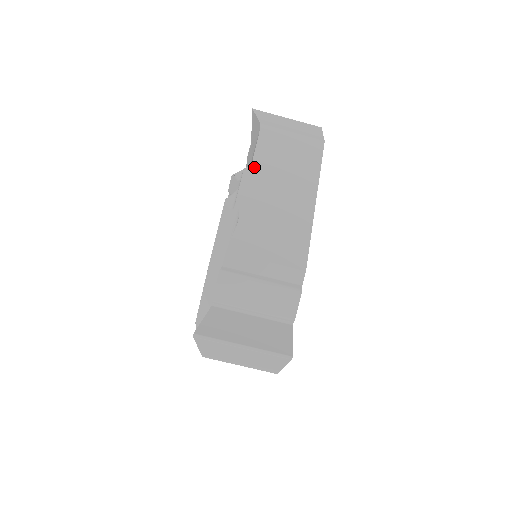
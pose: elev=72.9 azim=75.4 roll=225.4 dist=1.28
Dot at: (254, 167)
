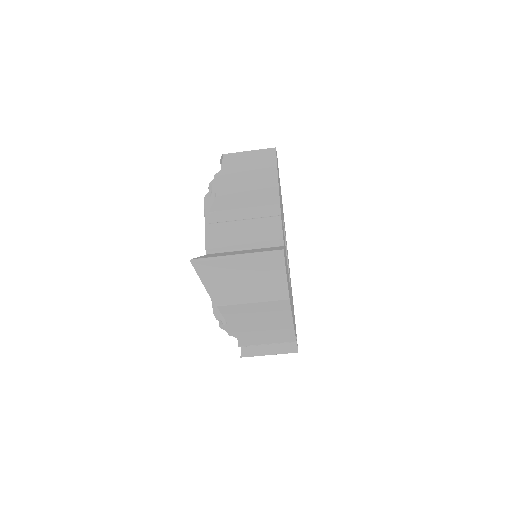
Dot at: (222, 172)
